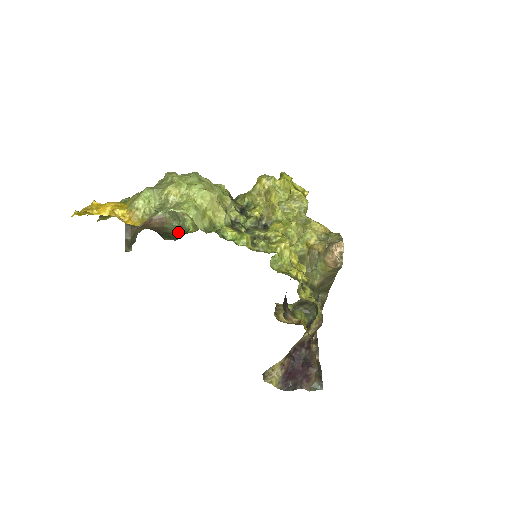
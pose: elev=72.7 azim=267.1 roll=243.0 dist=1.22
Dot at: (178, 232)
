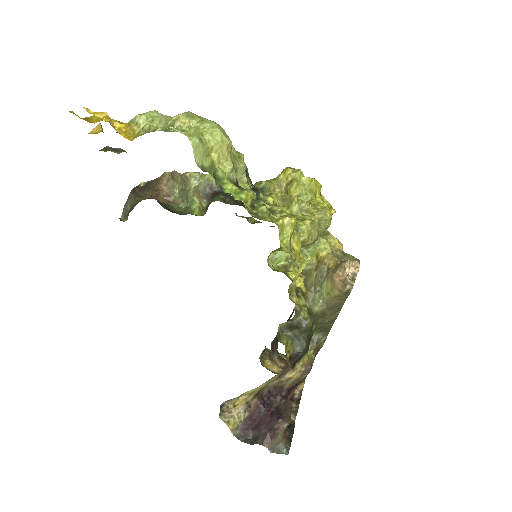
Dot at: (182, 213)
